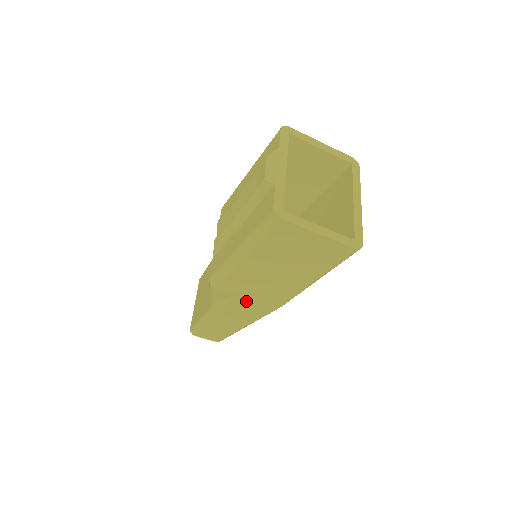
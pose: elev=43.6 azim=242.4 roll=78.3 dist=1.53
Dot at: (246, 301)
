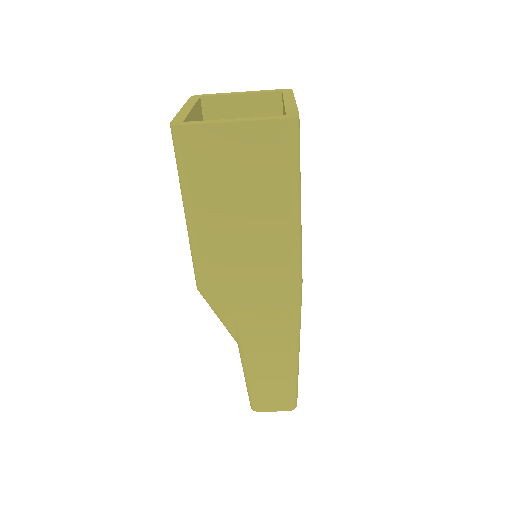
Dot at: (253, 298)
